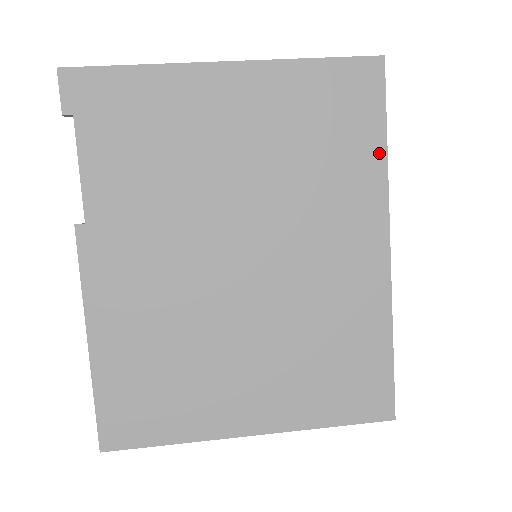
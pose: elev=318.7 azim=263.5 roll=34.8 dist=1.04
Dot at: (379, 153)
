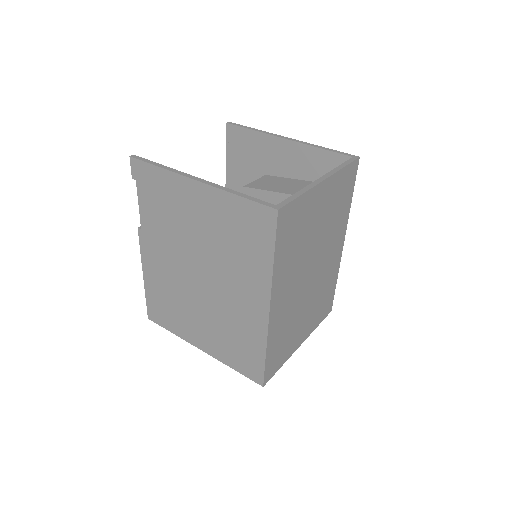
Dot at: (269, 262)
